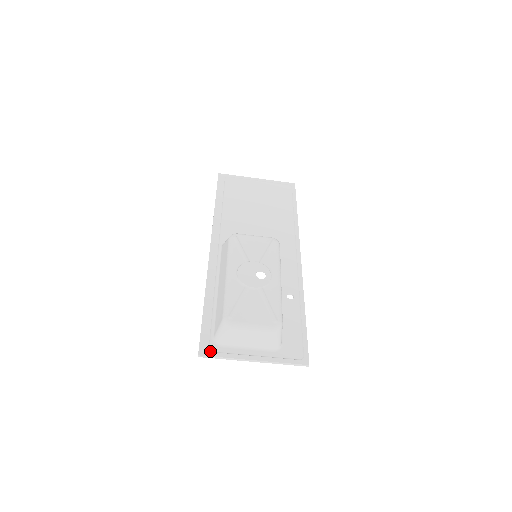
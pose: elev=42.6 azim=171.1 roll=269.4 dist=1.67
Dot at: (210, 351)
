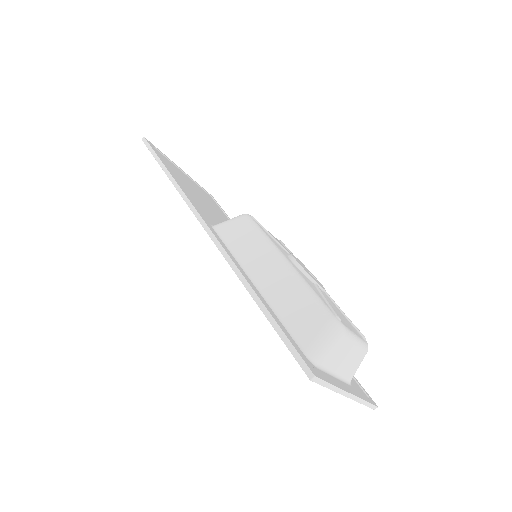
Dot at: (318, 372)
